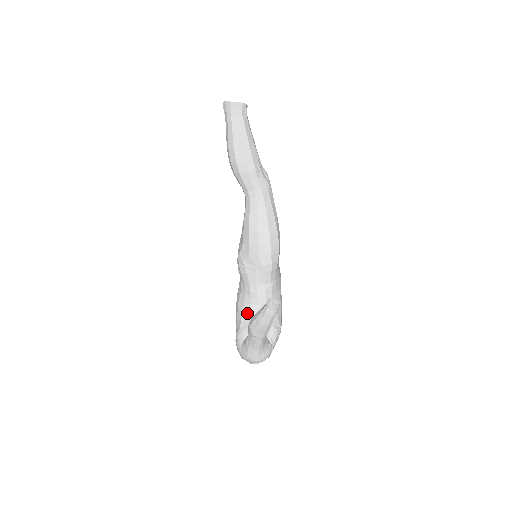
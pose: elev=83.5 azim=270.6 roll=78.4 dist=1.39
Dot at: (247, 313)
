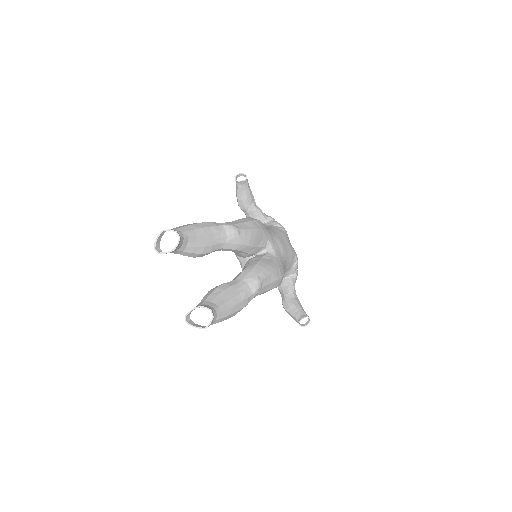
Dot at: occluded
